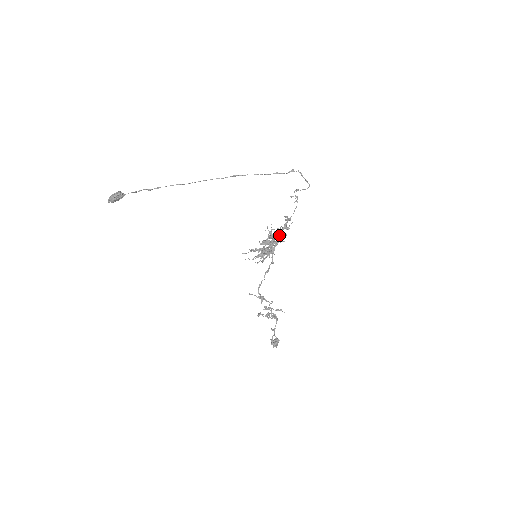
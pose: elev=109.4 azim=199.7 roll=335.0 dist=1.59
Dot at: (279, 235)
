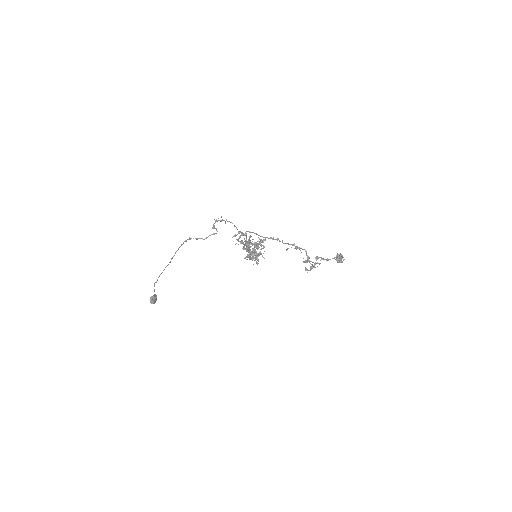
Dot at: (249, 248)
